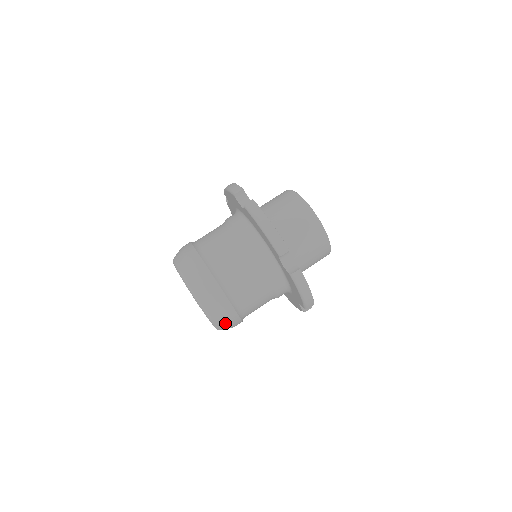
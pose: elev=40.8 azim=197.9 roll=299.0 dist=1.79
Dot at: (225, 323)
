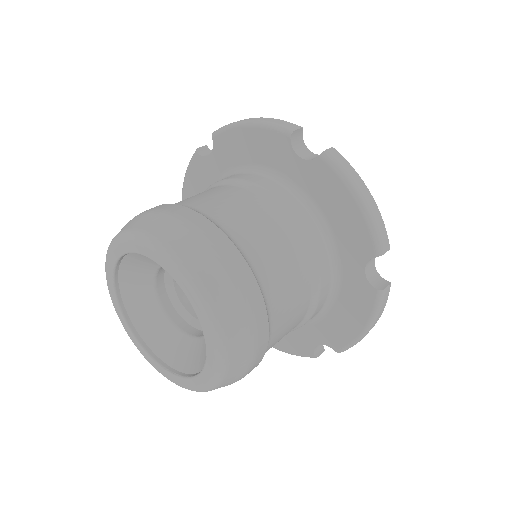
Dot at: (230, 296)
